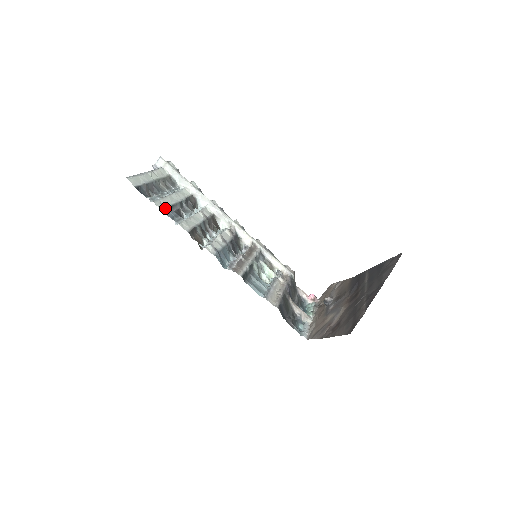
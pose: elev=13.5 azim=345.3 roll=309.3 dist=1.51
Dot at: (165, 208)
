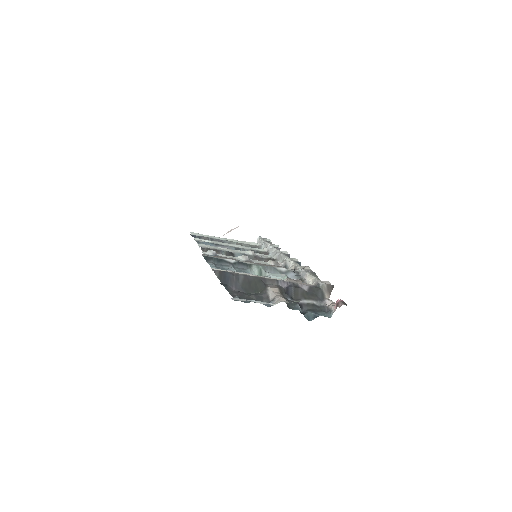
Dot at: (203, 242)
